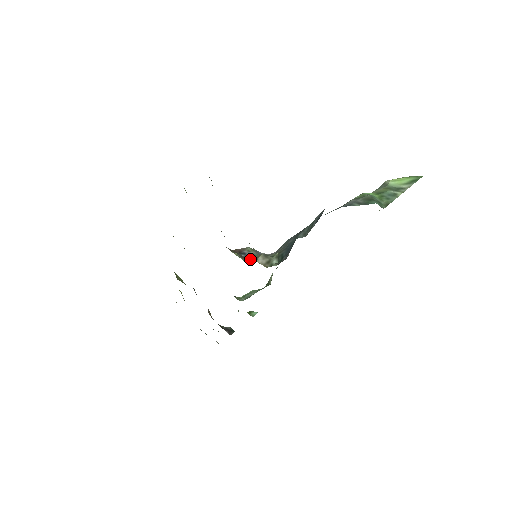
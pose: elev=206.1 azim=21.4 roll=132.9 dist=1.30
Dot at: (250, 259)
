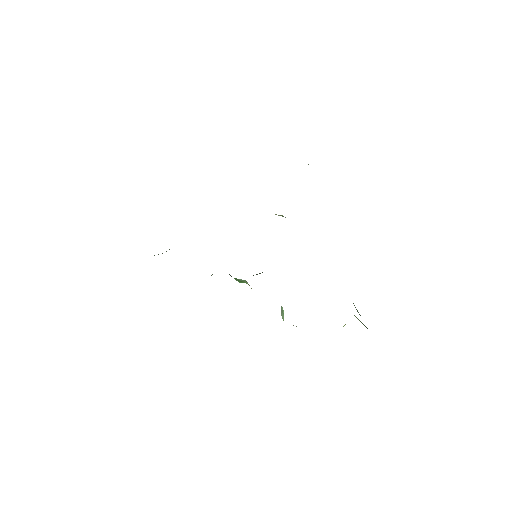
Dot at: occluded
